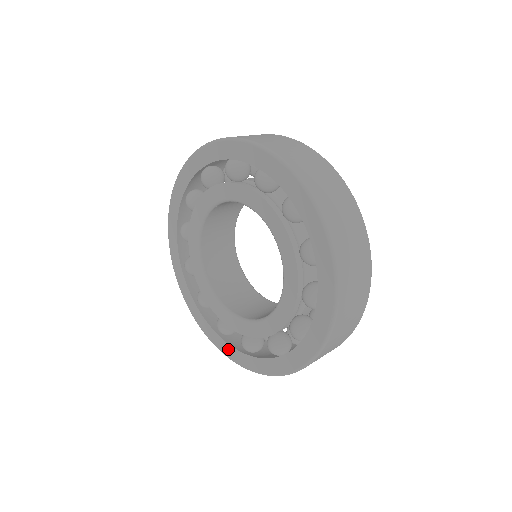
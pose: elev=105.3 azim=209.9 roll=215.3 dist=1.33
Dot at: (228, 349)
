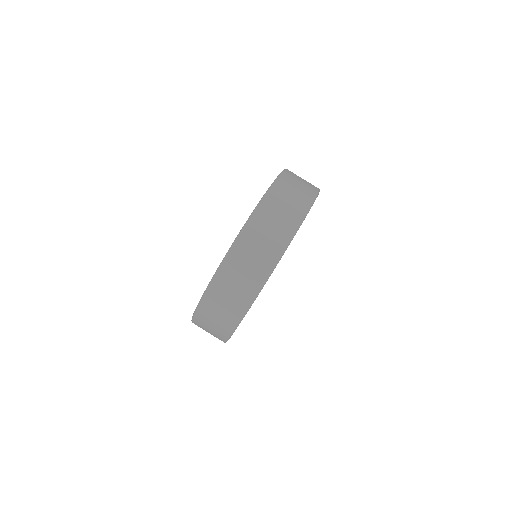
Dot at: occluded
